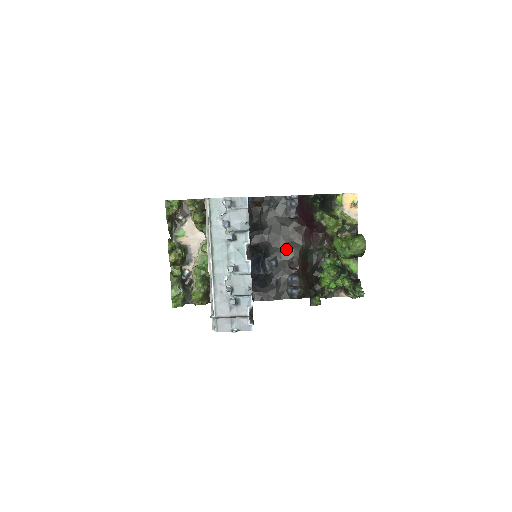
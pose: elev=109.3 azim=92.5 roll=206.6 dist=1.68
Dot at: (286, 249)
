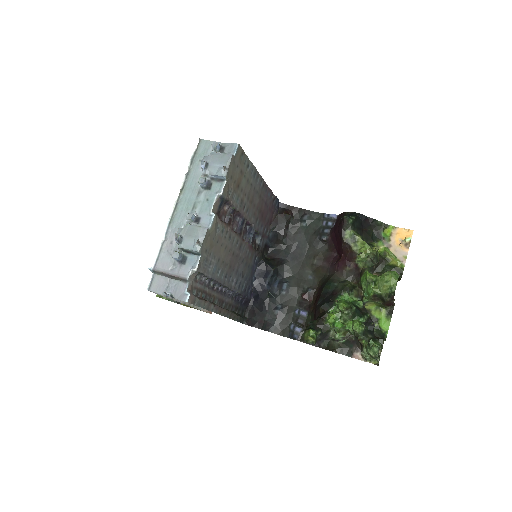
Dot at: (305, 275)
